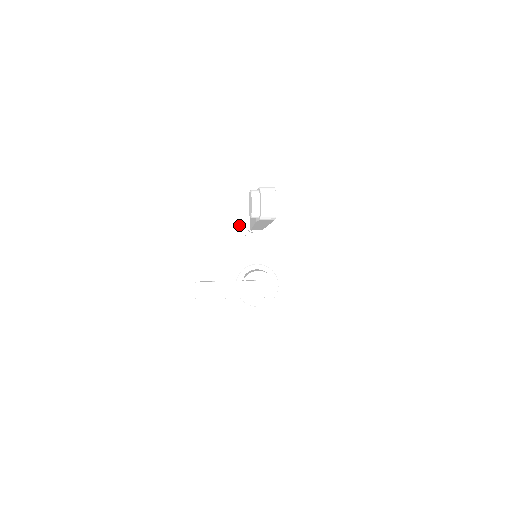
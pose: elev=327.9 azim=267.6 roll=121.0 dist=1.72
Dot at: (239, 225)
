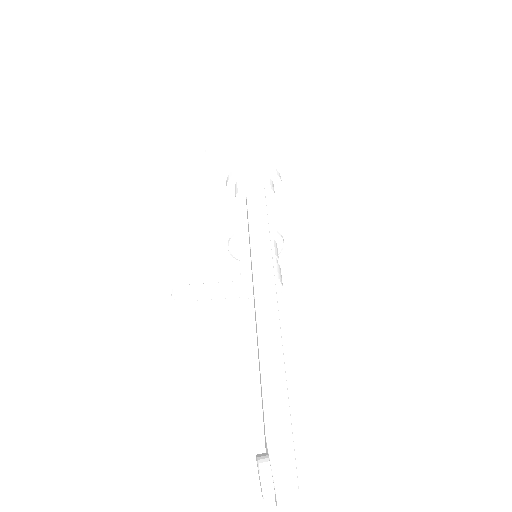
Dot at: (229, 194)
